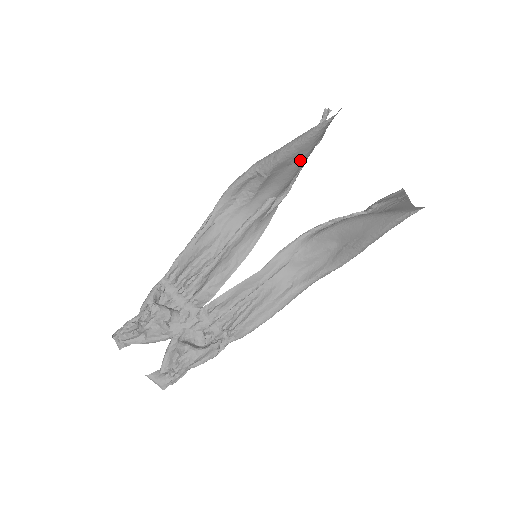
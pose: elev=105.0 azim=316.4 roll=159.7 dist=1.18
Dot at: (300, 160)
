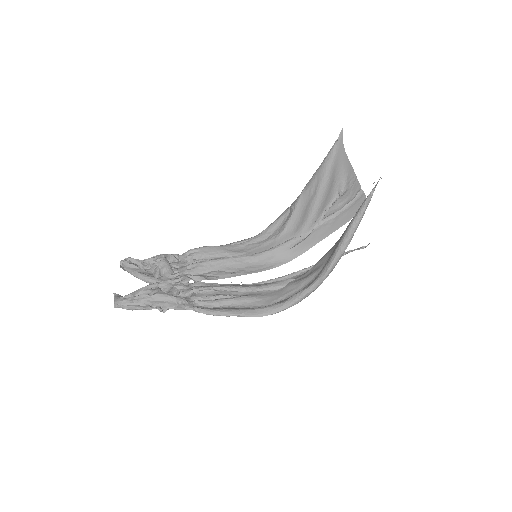
Dot at: (318, 188)
